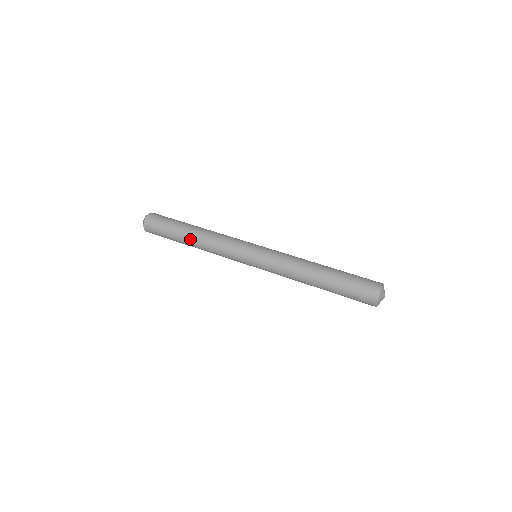
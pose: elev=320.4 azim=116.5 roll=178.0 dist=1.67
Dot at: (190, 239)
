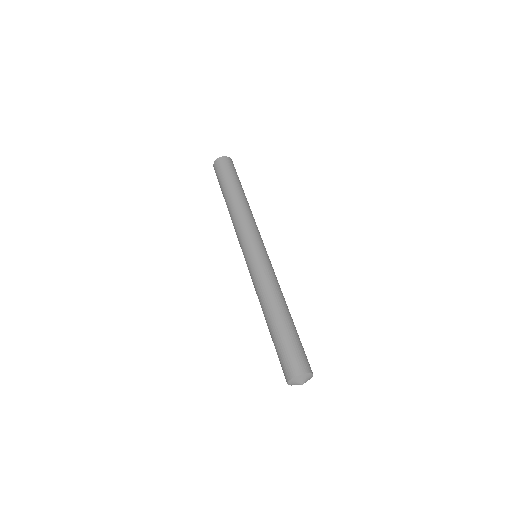
Dot at: occluded
